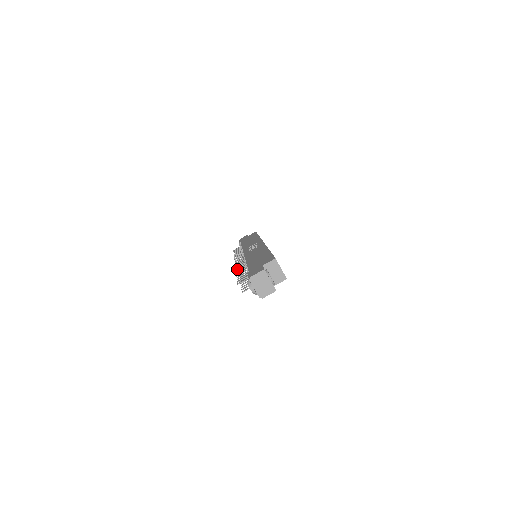
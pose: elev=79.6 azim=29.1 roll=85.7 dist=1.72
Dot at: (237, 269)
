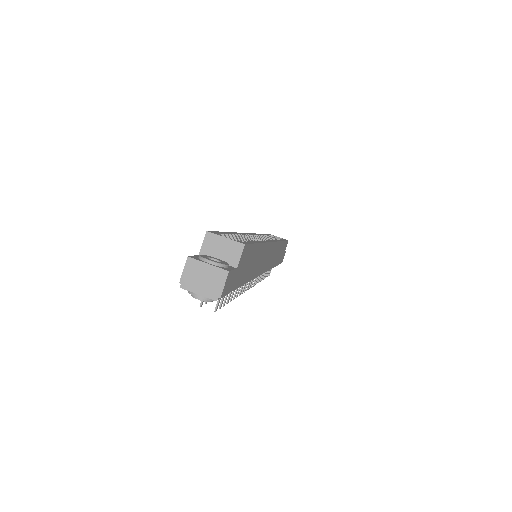
Dot at: occluded
